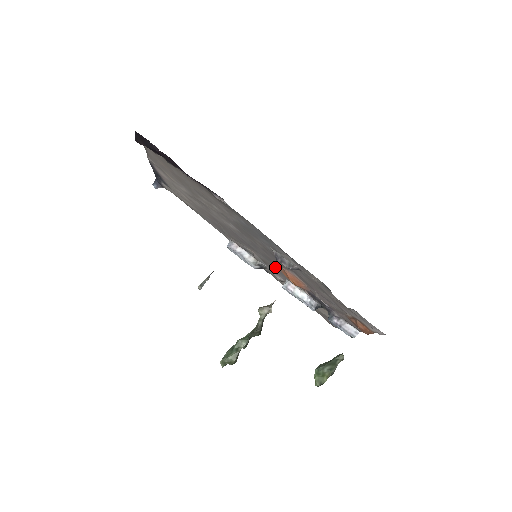
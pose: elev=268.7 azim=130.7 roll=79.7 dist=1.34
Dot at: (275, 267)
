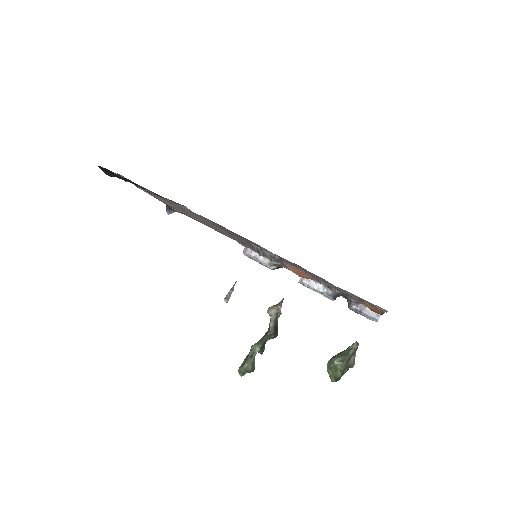
Dot at: (283, 263)
